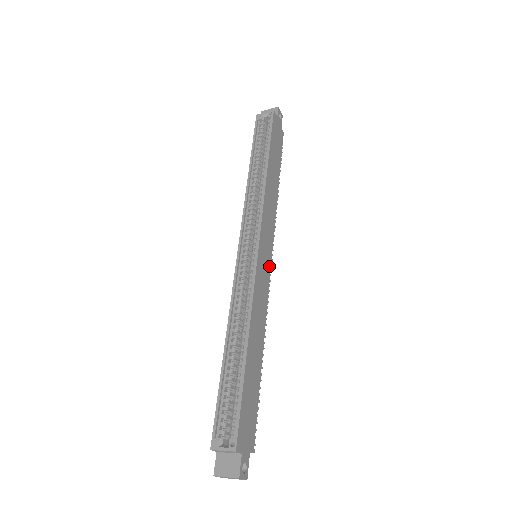
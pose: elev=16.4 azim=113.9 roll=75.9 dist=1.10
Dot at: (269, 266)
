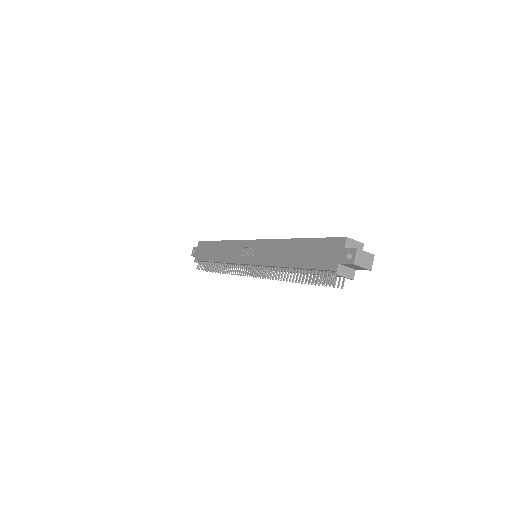
Dot at: occluded
